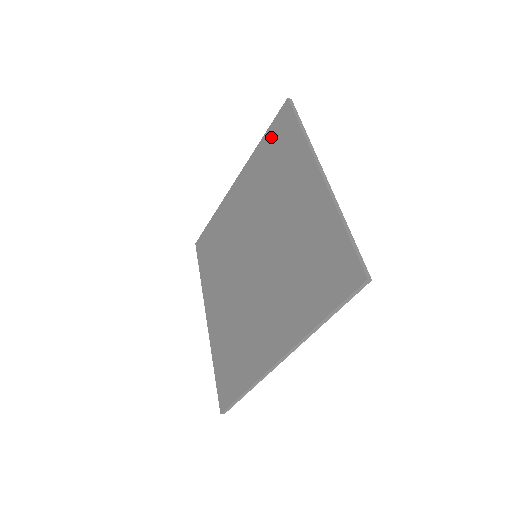
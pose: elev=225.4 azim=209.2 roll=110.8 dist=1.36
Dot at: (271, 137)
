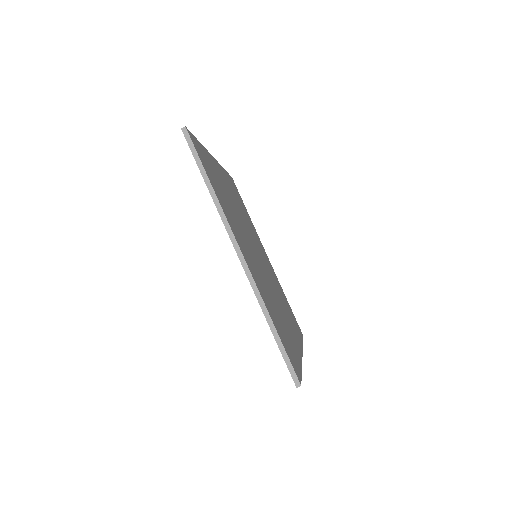
Dot at: occluded
